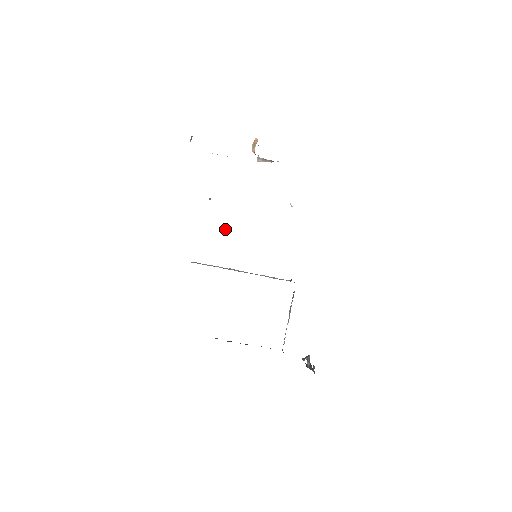
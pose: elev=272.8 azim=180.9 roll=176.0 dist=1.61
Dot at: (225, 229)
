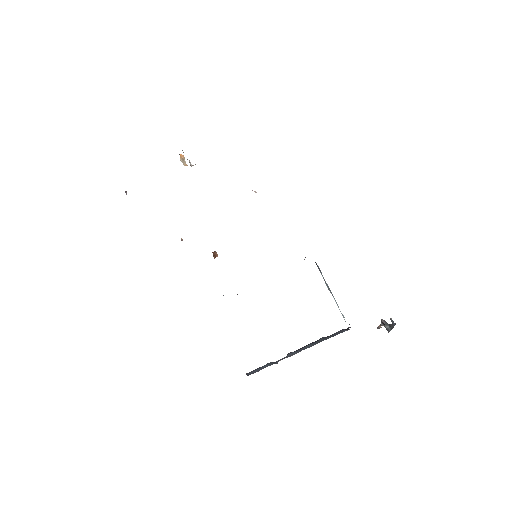
Dot at: (213, 256)
